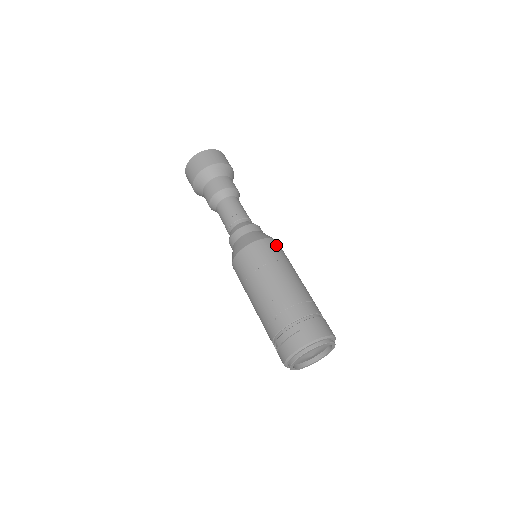
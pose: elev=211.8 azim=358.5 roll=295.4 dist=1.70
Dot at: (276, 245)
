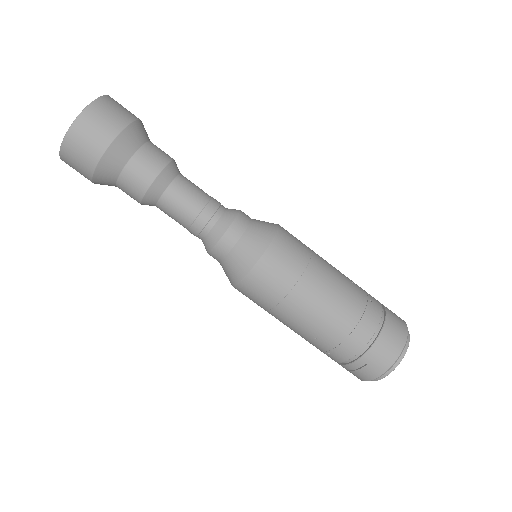
Dot at: (280, 253)
